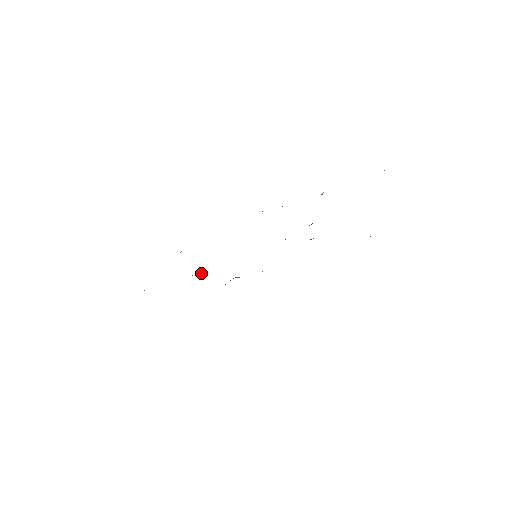
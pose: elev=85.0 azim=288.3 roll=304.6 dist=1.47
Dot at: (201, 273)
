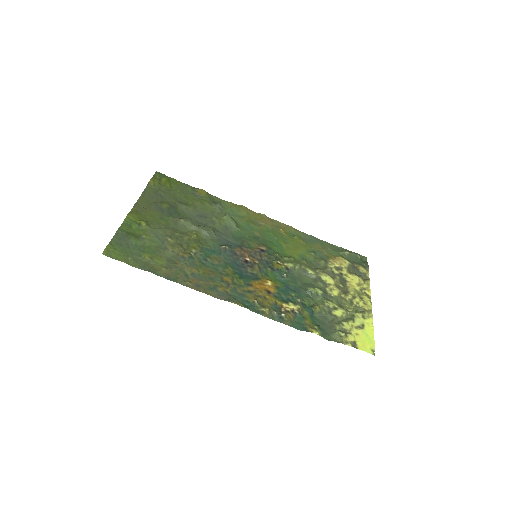
Dot at: (203, 233)
